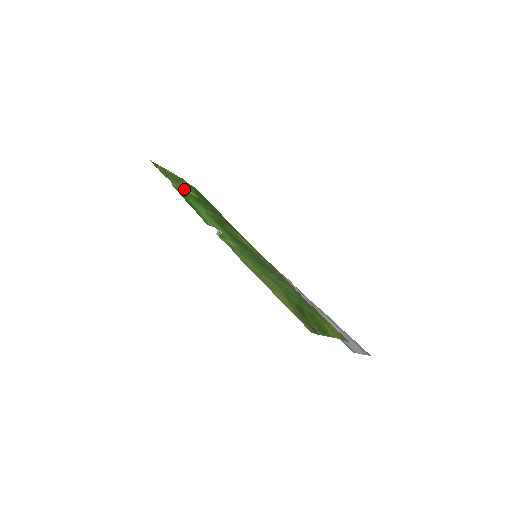
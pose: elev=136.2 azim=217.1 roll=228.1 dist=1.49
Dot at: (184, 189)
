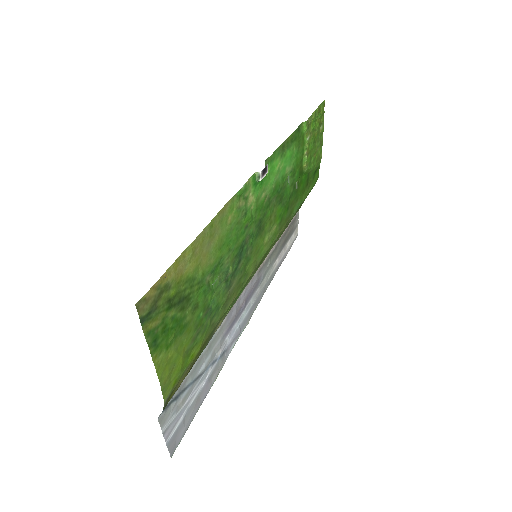
Dot at: (306, 145)
